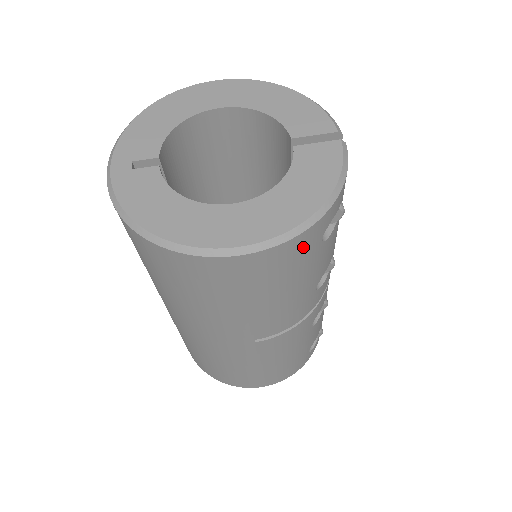
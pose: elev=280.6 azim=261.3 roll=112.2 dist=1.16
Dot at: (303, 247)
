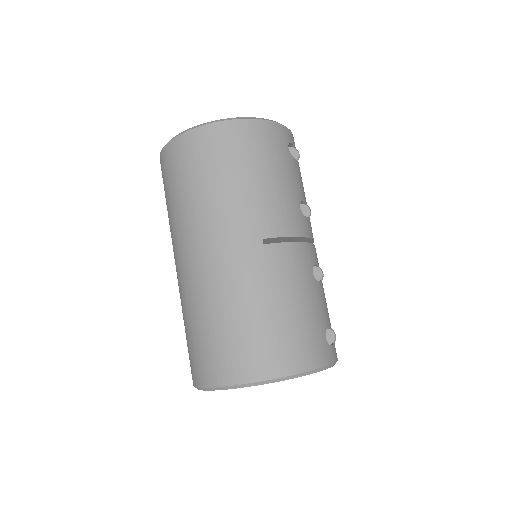
Dot at: (276, 136)
